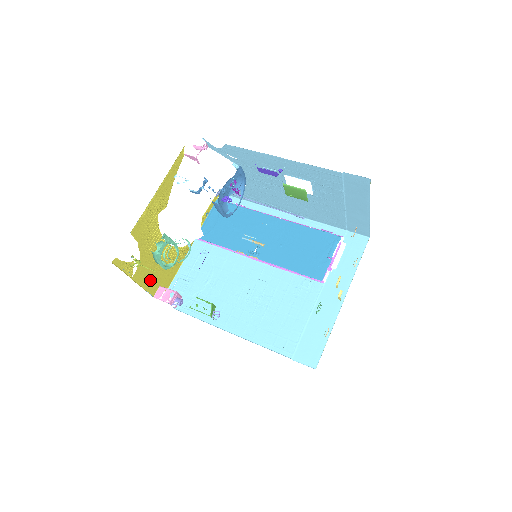
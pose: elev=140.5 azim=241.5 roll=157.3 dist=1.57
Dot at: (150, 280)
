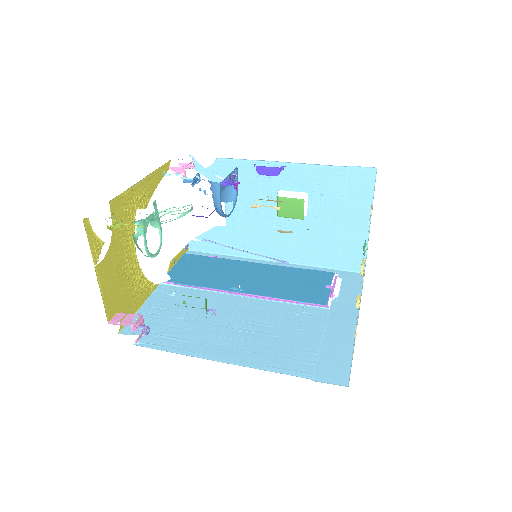
Dot at: (110, 292)
